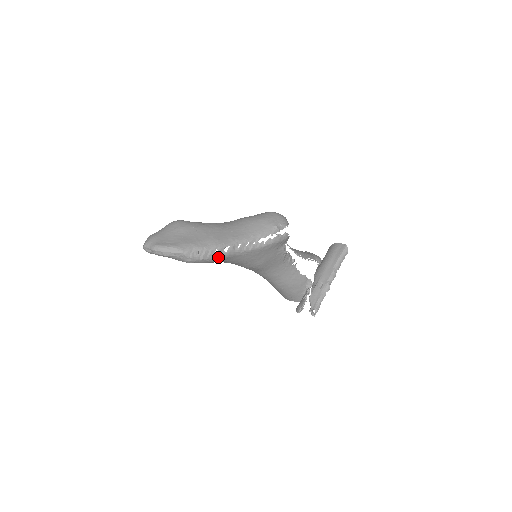
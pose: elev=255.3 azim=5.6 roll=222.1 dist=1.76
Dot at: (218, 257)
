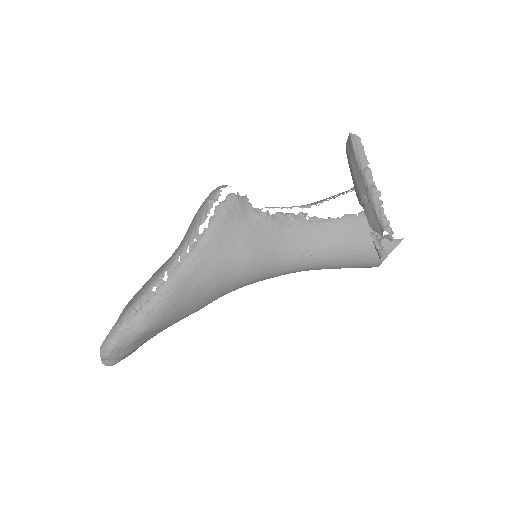
Dot at: (163, 294)
